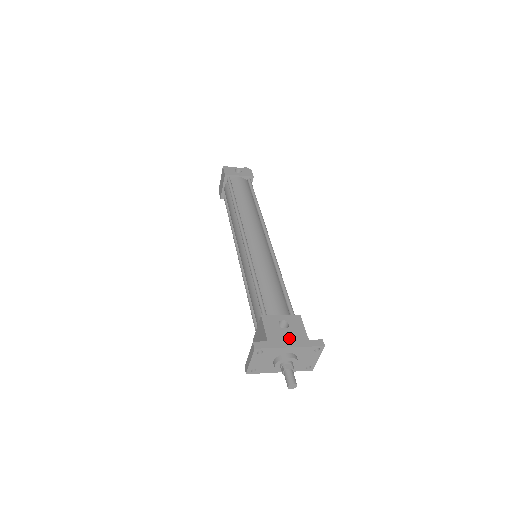
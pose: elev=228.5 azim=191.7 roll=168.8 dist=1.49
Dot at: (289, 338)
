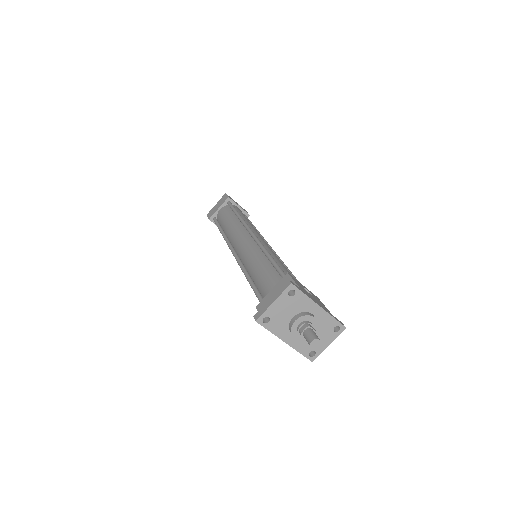
Dot at: (316, 301)
